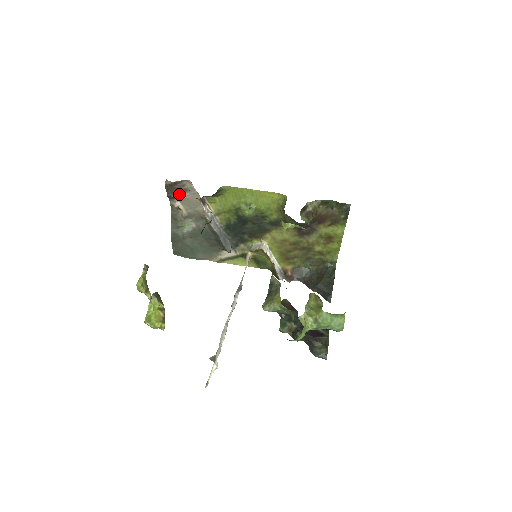
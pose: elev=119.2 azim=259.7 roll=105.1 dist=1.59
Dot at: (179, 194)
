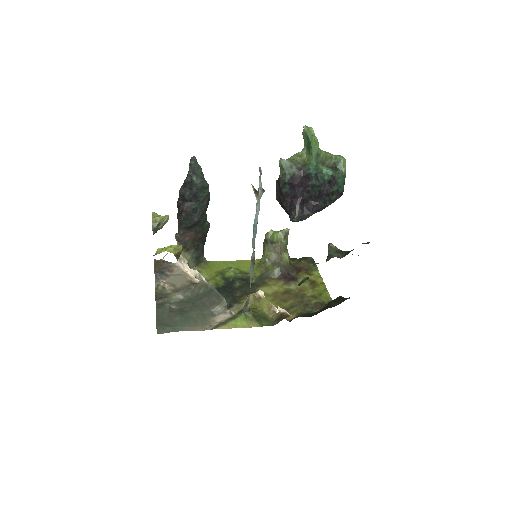
Dot at: (165, 274)
